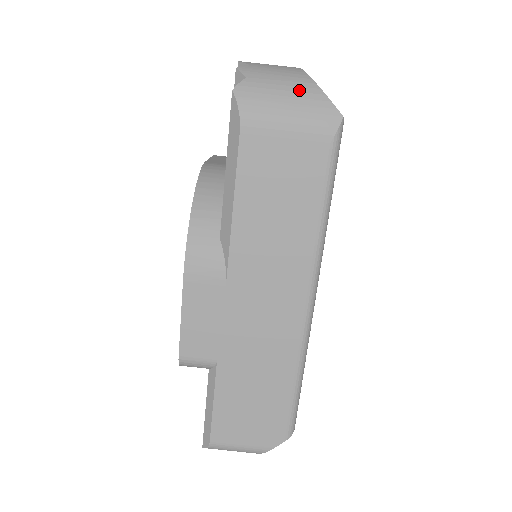
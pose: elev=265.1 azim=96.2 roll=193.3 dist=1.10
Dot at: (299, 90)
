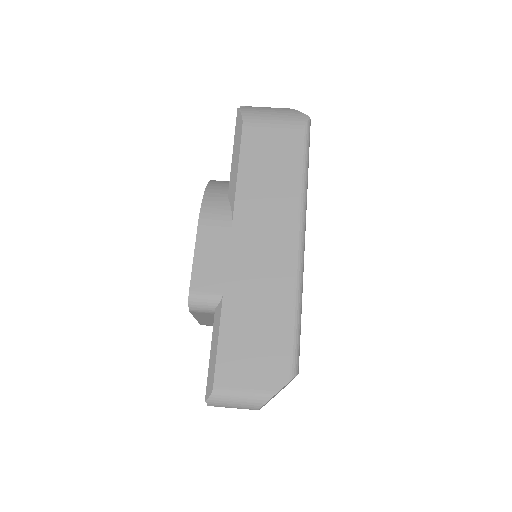
Dot at: (280, 109)
